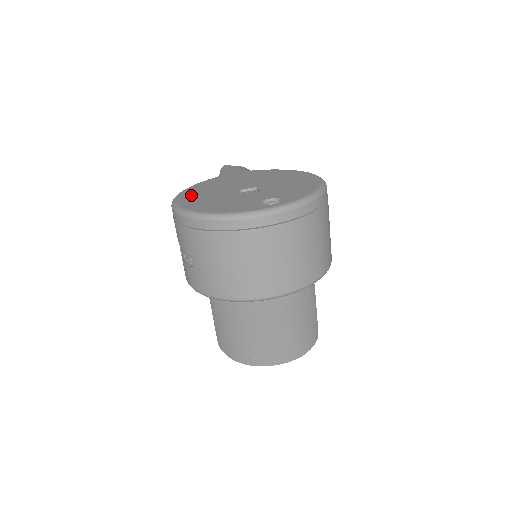
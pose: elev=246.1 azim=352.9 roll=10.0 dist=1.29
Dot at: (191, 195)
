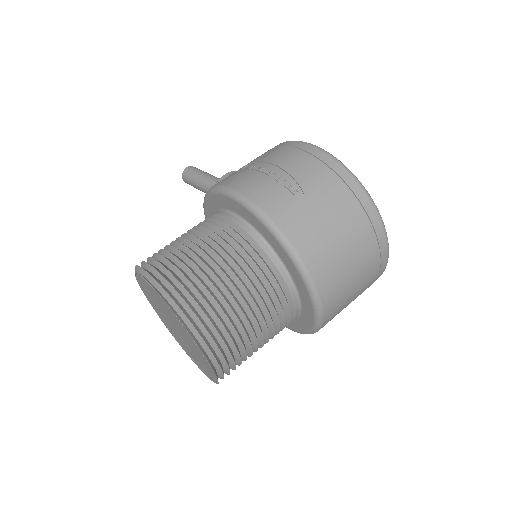
Dot at: occluded
